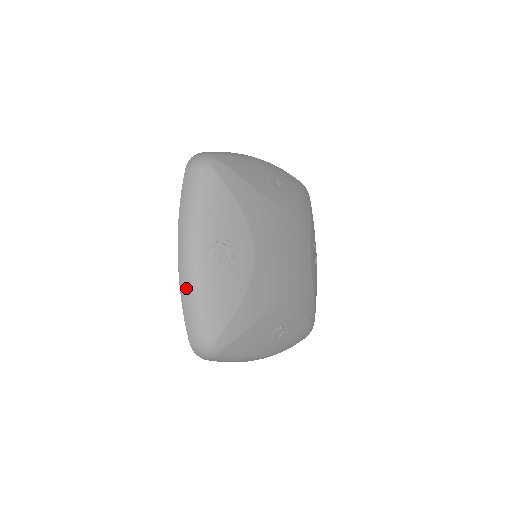
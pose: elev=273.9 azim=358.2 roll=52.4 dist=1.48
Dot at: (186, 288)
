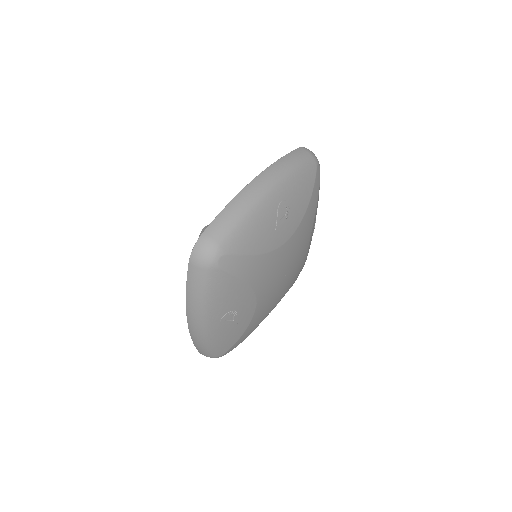
Dot at: (196, 340)
